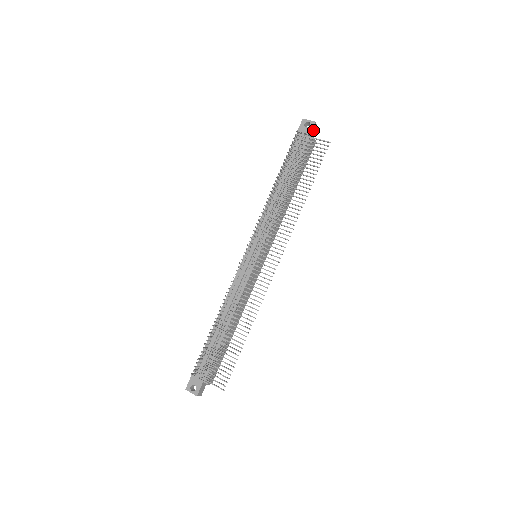
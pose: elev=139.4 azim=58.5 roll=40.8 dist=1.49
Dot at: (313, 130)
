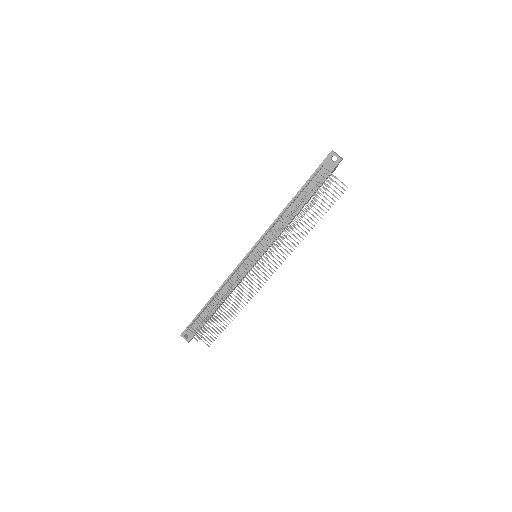
Dot at: (337, 164)
